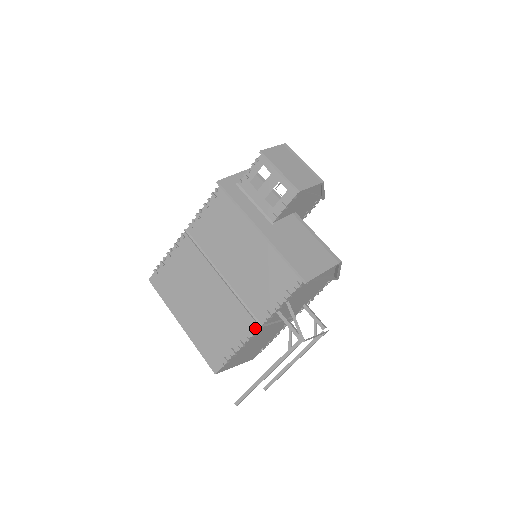
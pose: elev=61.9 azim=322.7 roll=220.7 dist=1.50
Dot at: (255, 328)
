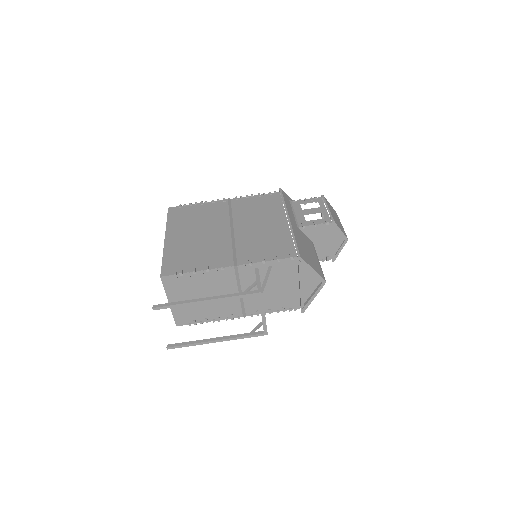
Dot at: (230, 264)
